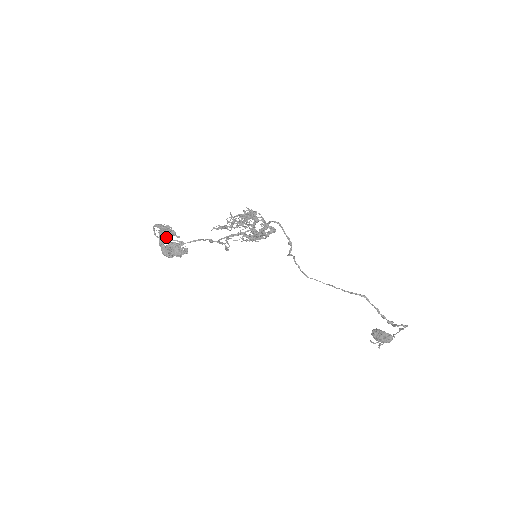
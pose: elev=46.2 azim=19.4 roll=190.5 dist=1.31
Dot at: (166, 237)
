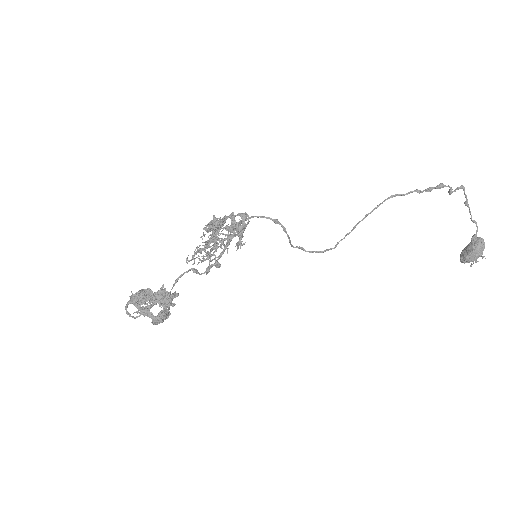
Dot at: (142, 298)
